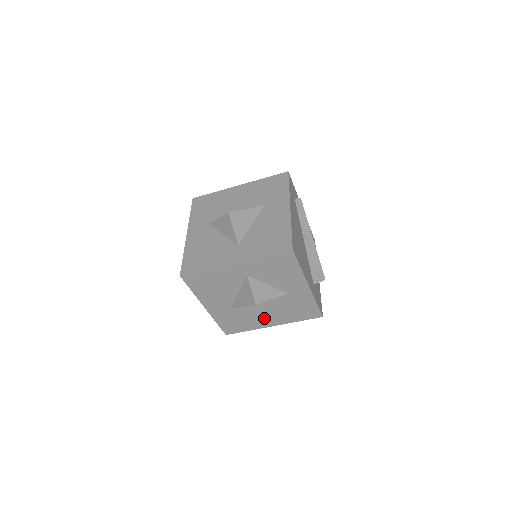
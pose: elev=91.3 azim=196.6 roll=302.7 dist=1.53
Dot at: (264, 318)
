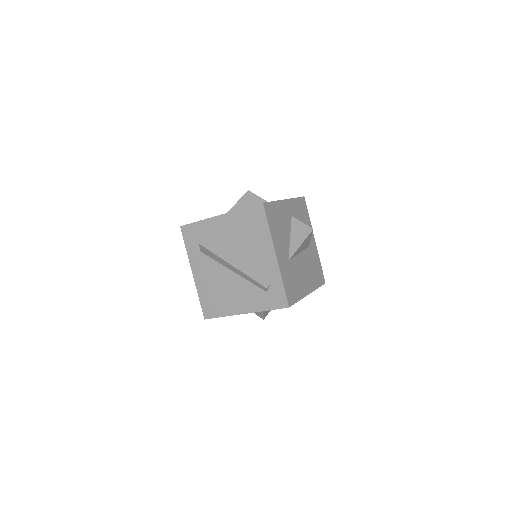
Dot at: (304, 280)
